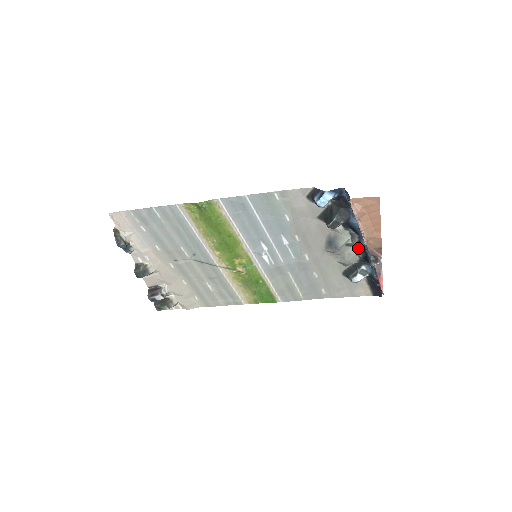
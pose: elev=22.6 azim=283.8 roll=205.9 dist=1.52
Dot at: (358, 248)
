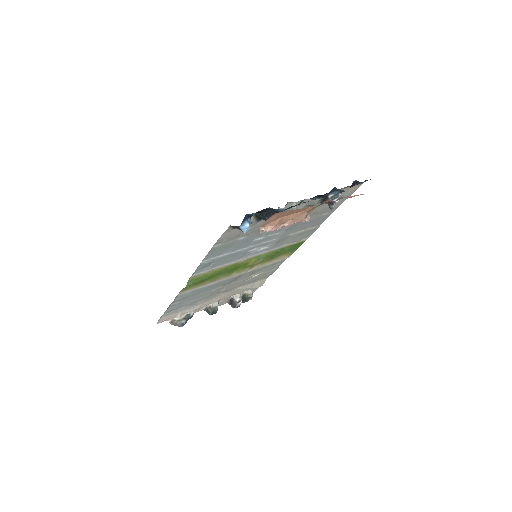
Dot at: occluded
